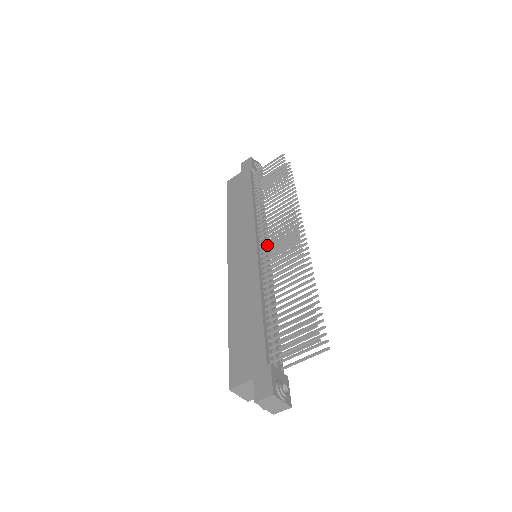
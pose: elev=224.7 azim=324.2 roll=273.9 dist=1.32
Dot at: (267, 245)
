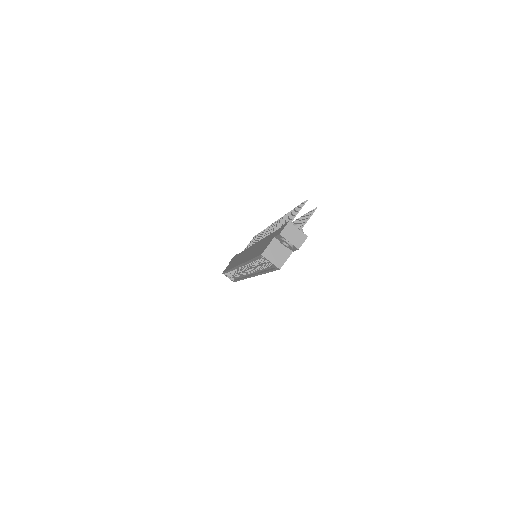
Dot at: occluded
